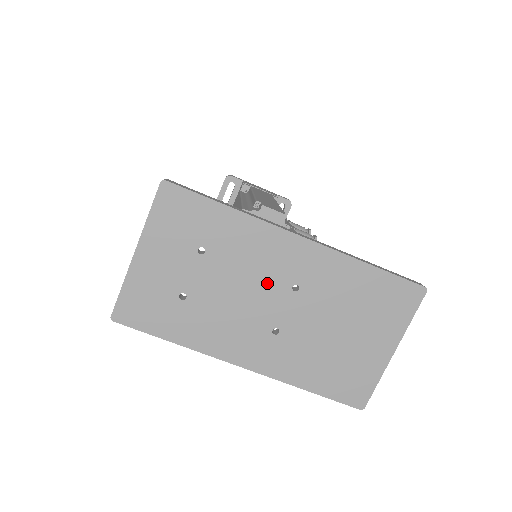
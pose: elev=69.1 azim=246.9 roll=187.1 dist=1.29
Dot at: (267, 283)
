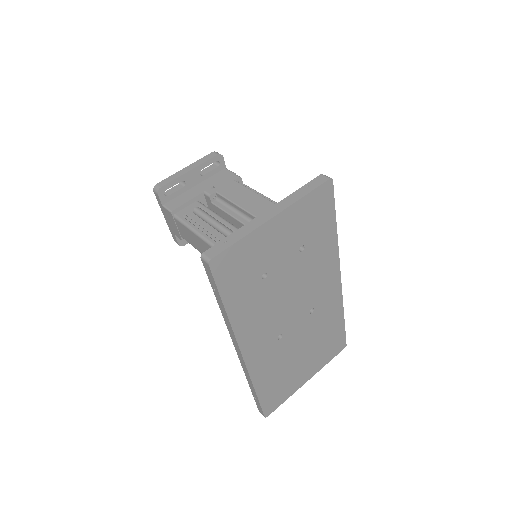
Dot at: (305, 298)
